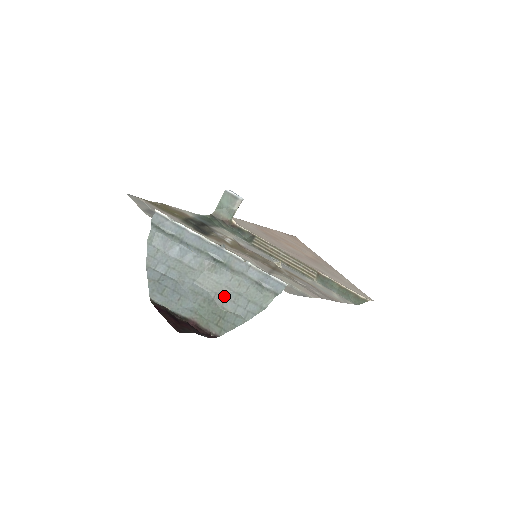
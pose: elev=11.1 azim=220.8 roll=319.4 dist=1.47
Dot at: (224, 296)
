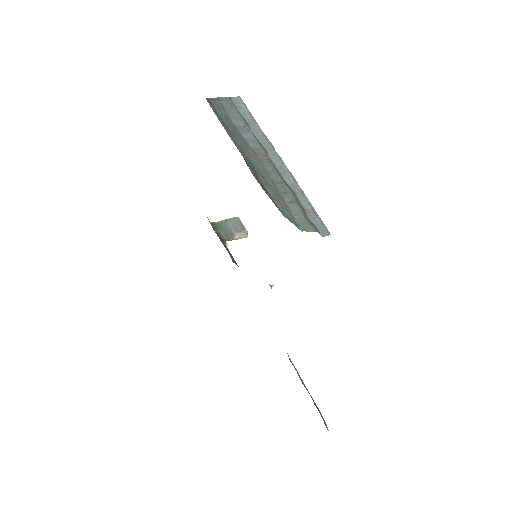
Dot at: (267, 182)
